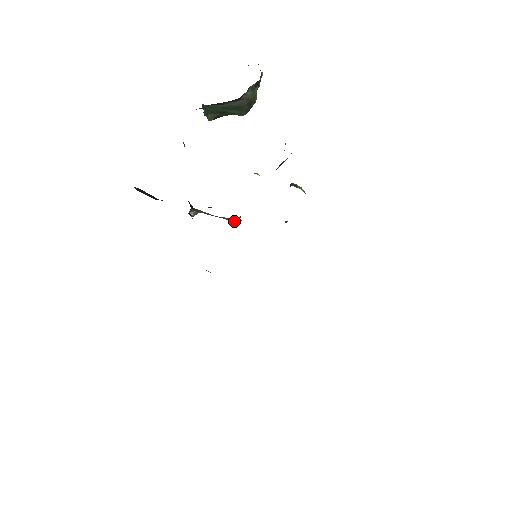
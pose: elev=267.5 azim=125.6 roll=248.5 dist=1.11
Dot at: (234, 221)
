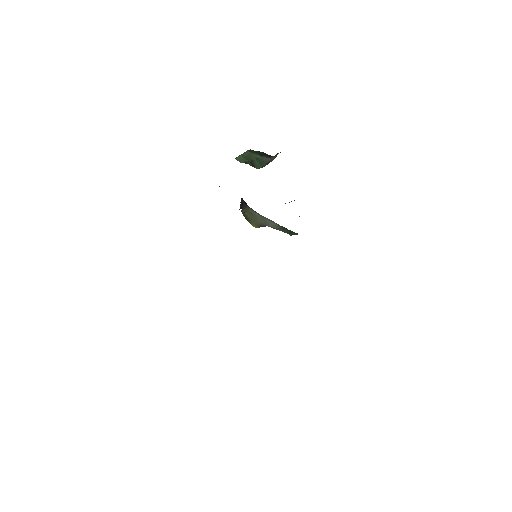
Dot at: (258, 226)
